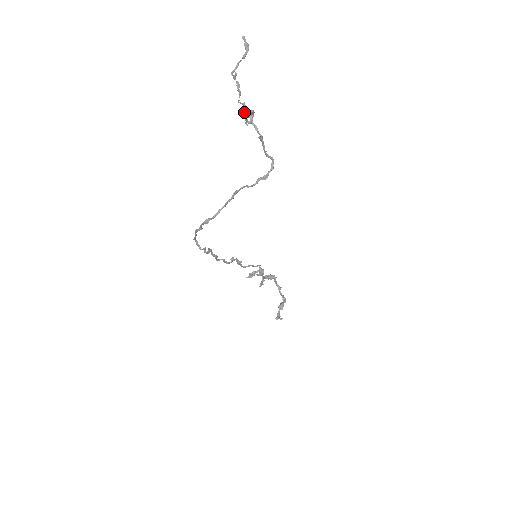
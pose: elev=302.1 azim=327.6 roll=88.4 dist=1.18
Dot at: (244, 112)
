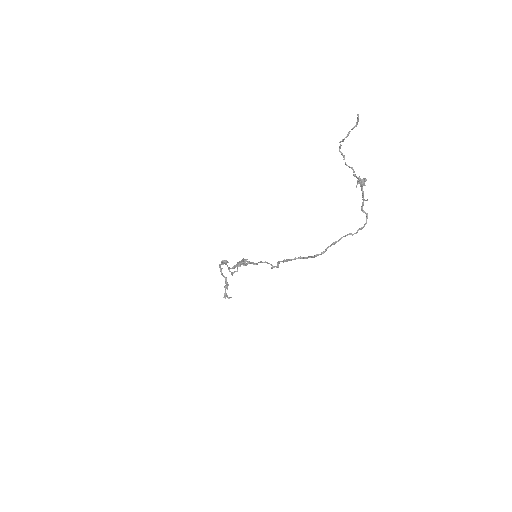
Dot at: (360, 179)
